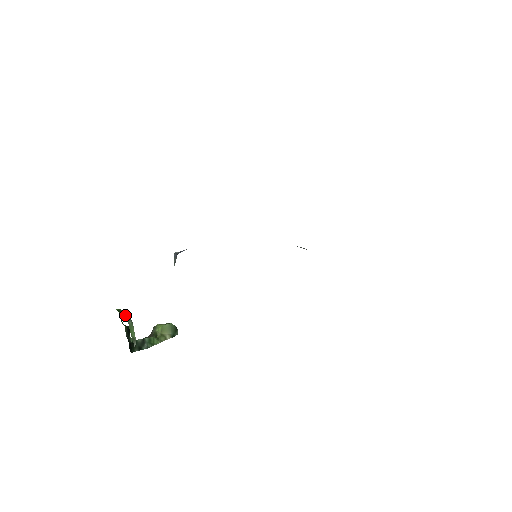
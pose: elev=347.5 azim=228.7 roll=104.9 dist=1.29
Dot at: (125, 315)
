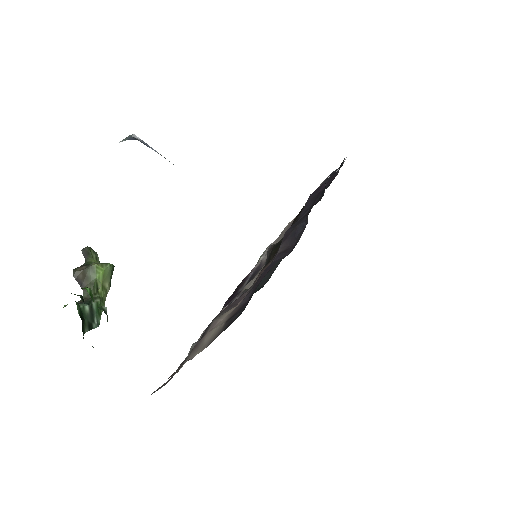
Dot at: (107, 315)
